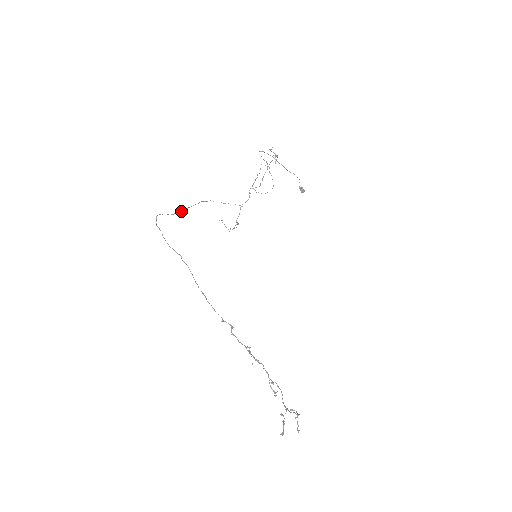
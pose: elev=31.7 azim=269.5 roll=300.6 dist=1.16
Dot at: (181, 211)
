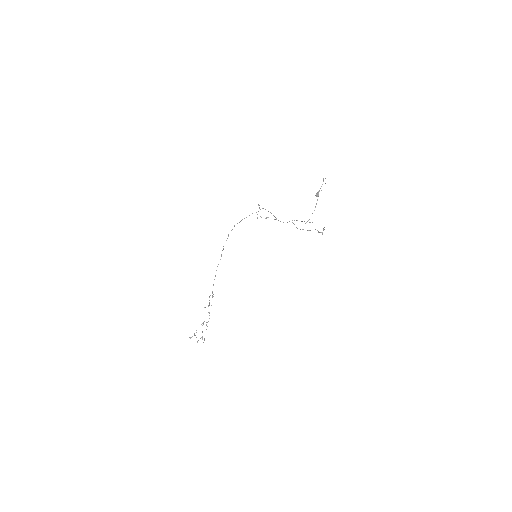
Dot at: occluded
